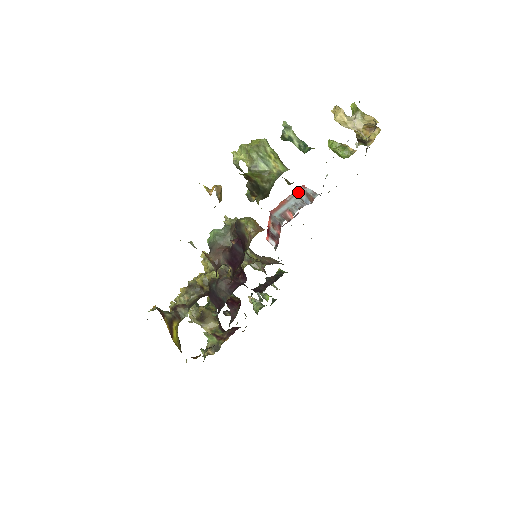
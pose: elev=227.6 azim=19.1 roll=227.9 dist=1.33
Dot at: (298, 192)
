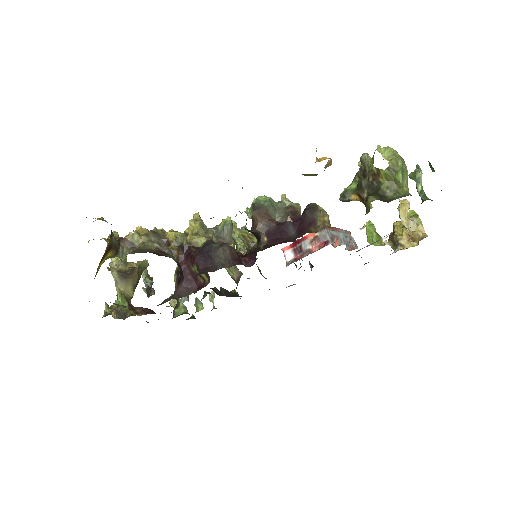
Dot at: (347, 232)
